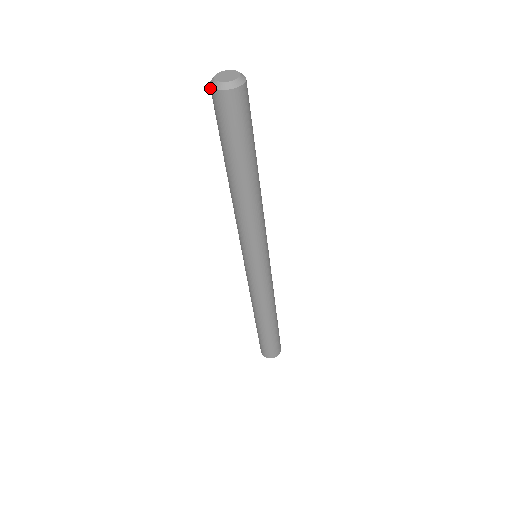
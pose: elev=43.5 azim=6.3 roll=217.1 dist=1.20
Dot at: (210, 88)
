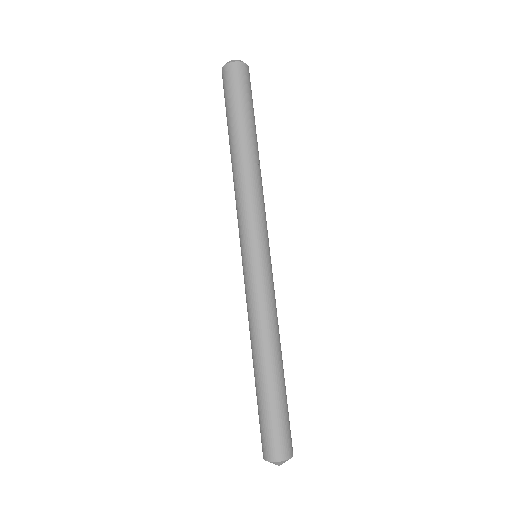
Dot at: (222, 74)
